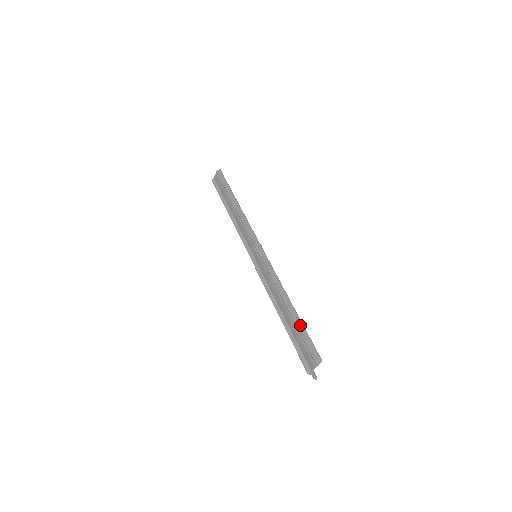
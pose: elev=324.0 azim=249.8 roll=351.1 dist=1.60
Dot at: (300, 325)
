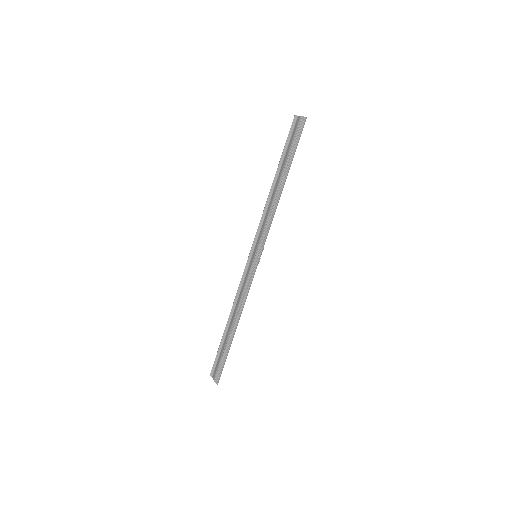
Dot at: (226, 352)
